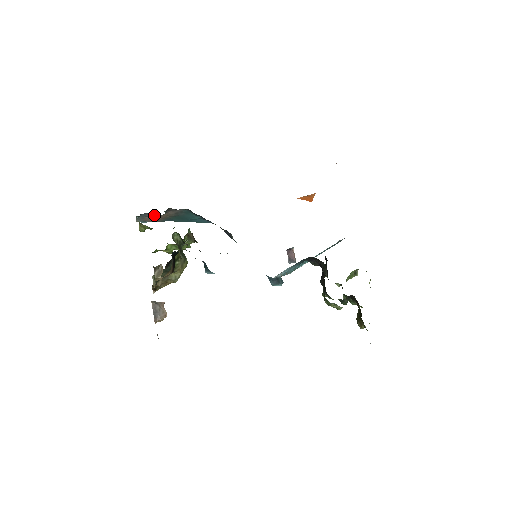
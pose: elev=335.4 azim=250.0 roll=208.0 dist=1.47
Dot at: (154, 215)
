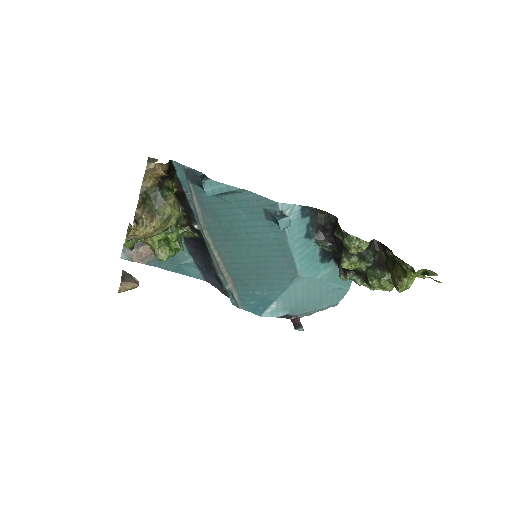
Dot at: (143, 244)
